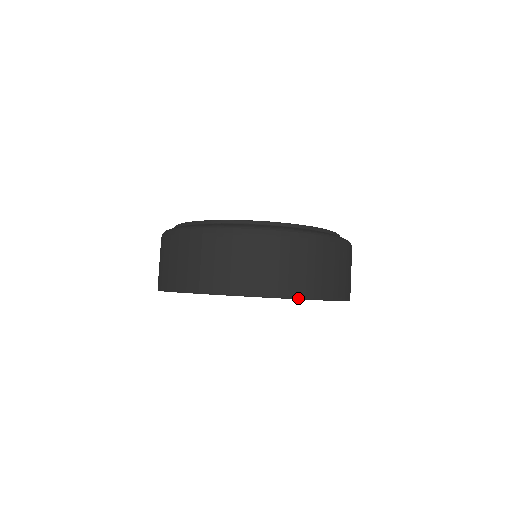
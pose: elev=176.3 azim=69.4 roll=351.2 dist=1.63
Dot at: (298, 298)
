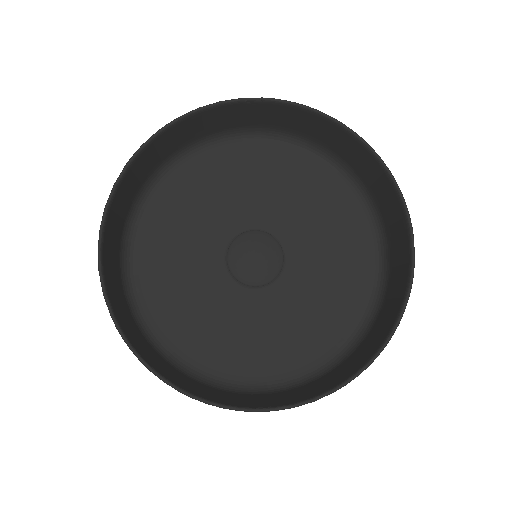
Dot at: (365, 141)
